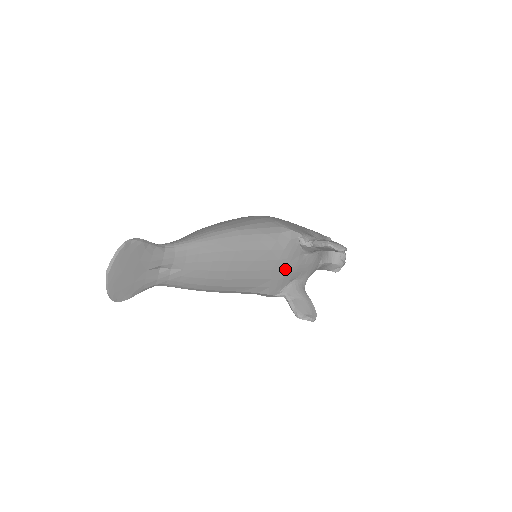
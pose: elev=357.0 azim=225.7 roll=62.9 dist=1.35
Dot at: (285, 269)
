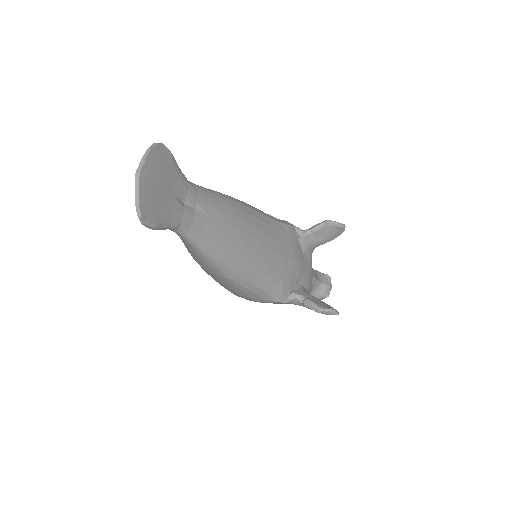
Dot at: (292, 259)
